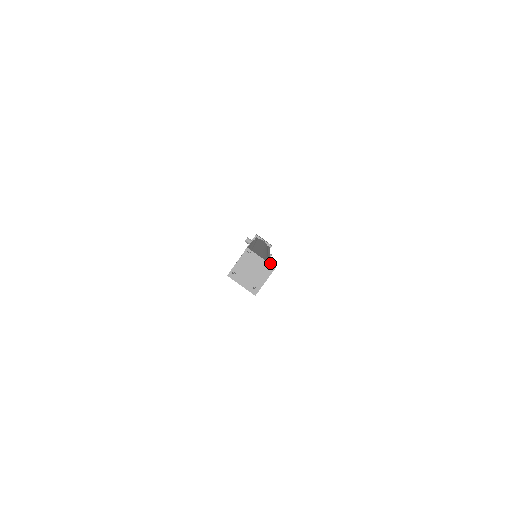
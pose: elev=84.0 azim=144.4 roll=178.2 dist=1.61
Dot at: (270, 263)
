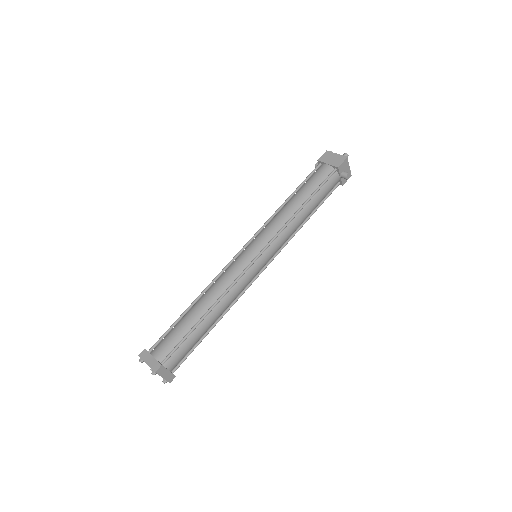
Dot at: (156, 364)
